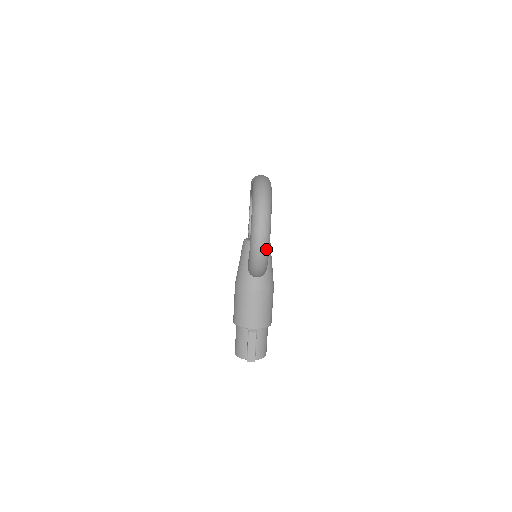
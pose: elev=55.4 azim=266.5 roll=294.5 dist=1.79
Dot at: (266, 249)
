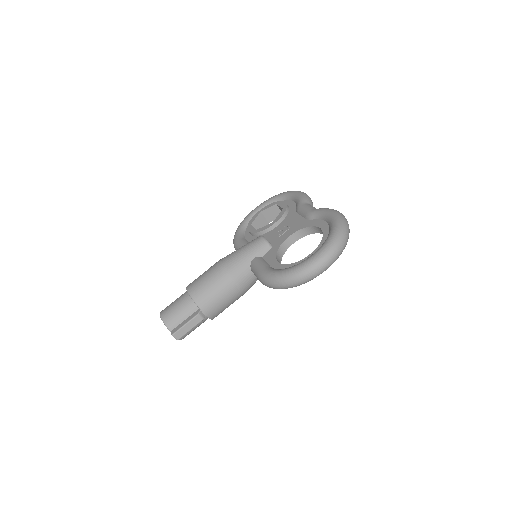
Dot at: occluded
